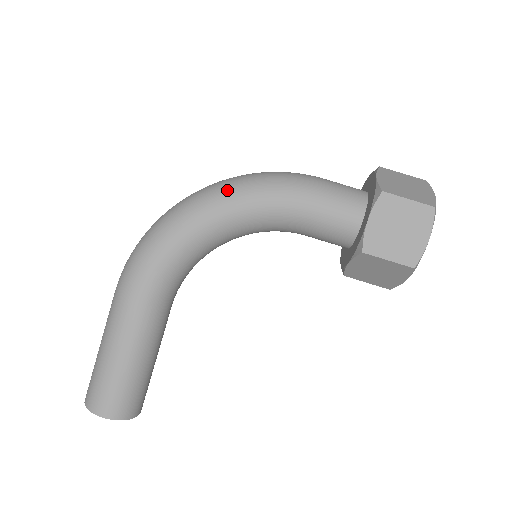
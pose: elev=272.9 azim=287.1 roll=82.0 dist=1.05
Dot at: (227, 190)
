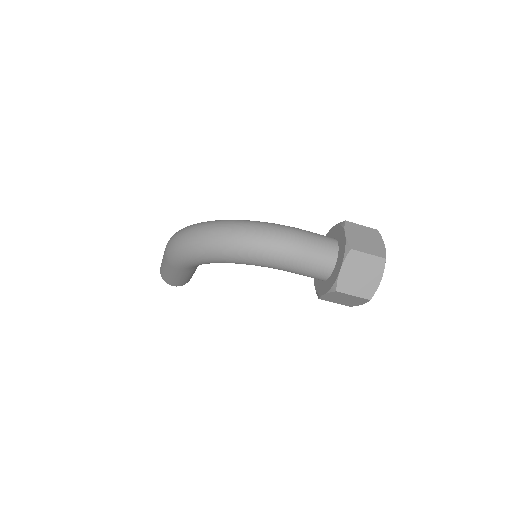
Dot at: (231, 254)
